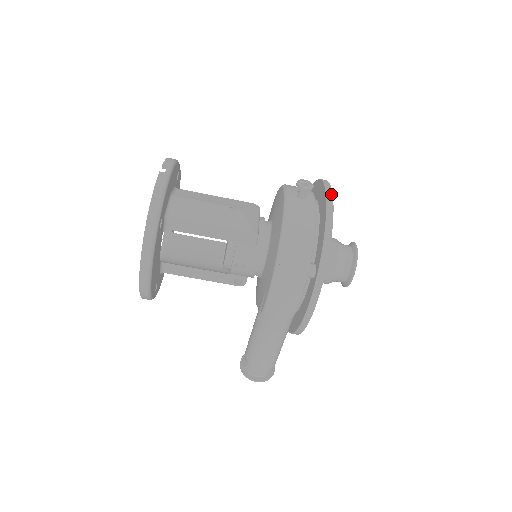
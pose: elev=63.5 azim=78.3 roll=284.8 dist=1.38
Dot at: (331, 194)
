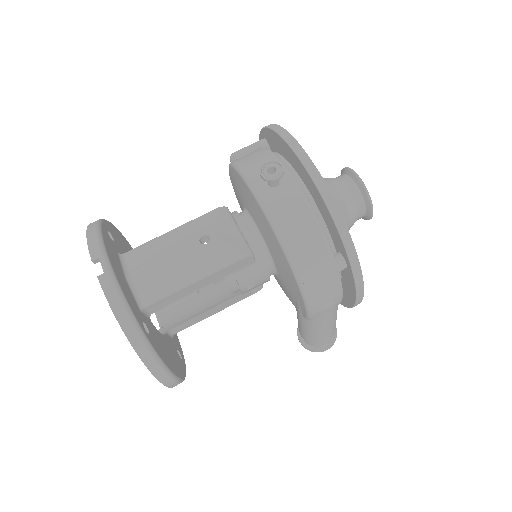
Dot at: (308, 159)
